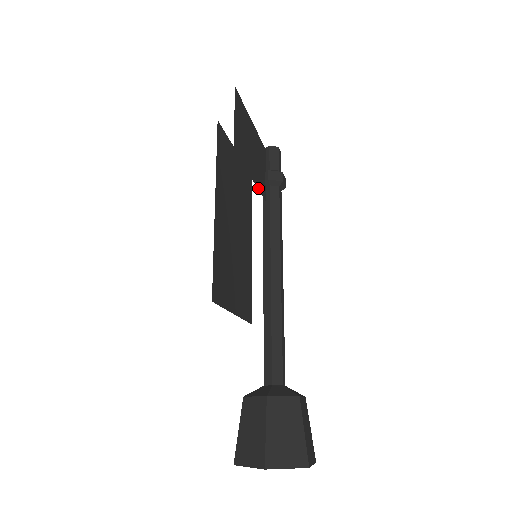
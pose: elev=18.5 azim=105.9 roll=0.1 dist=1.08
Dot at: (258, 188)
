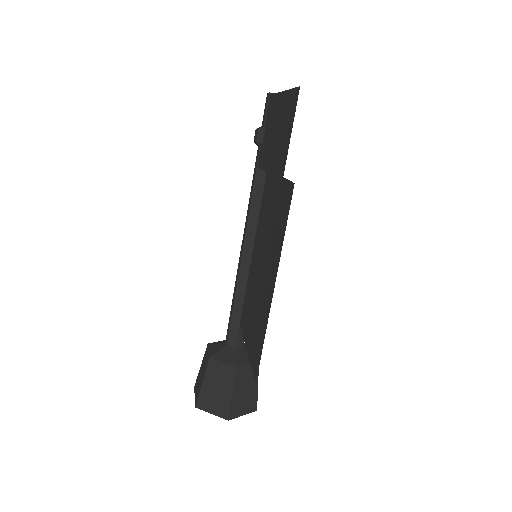
Dot at: occluded
